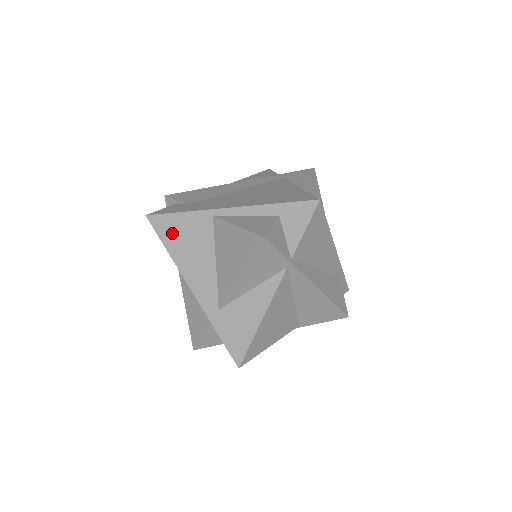
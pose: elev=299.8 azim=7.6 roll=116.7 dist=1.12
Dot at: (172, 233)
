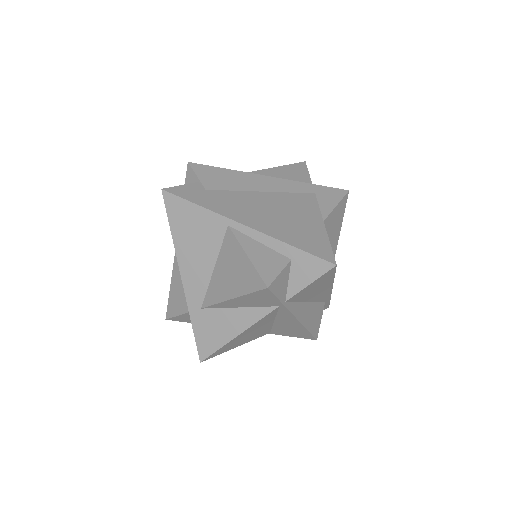
Dot at: (182, 220)
